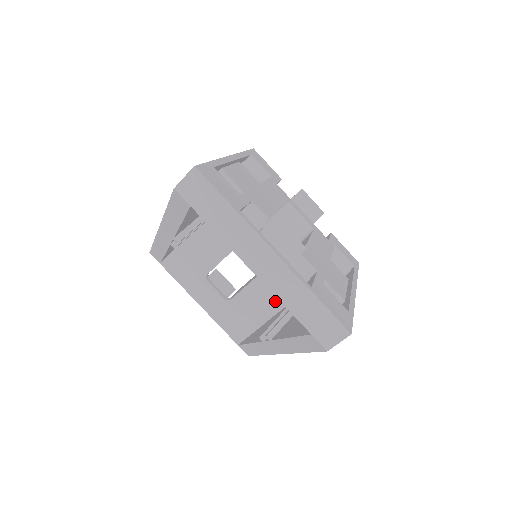
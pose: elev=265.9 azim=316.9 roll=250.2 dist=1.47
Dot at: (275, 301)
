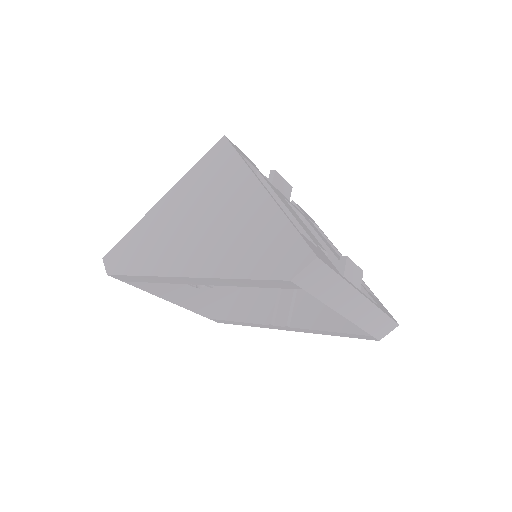
Dot at: occluded
